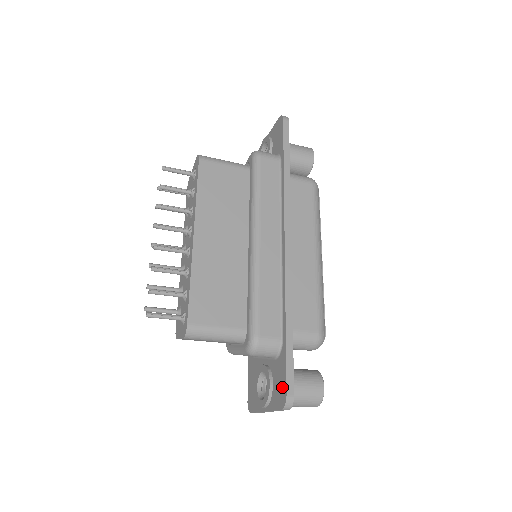
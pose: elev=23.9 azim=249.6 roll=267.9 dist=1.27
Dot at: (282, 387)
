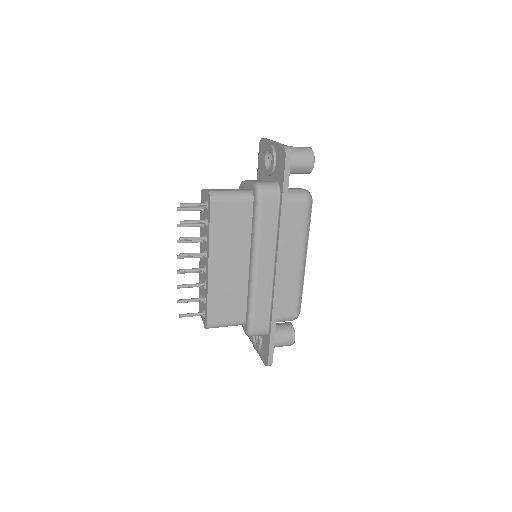
Dot at: (266, 355)
